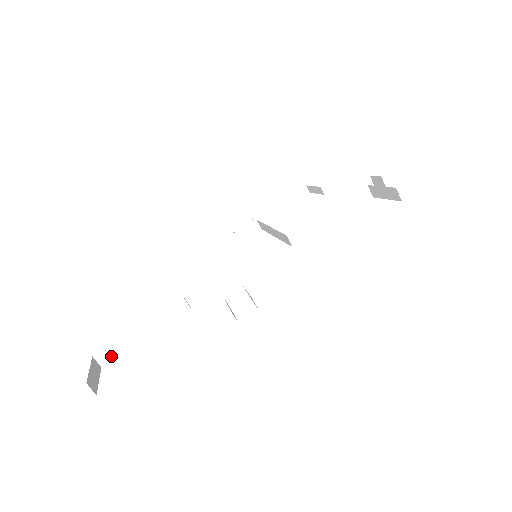
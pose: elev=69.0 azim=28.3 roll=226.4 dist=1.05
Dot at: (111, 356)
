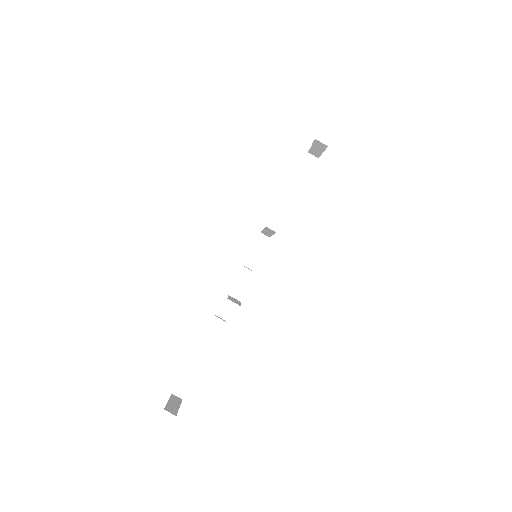
Dot at: (185, 387)
